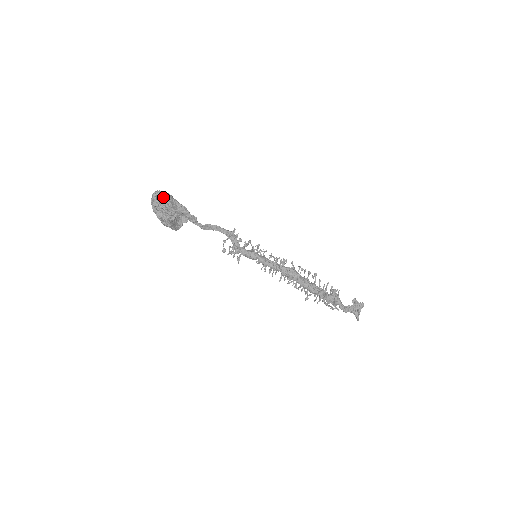
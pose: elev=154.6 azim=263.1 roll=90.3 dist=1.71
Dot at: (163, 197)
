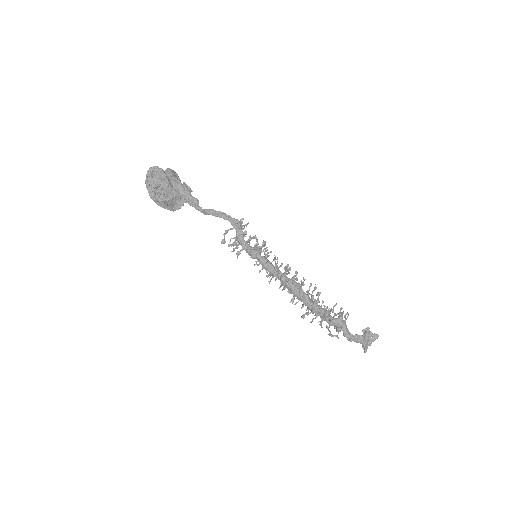
Dot at: (159, 175)
